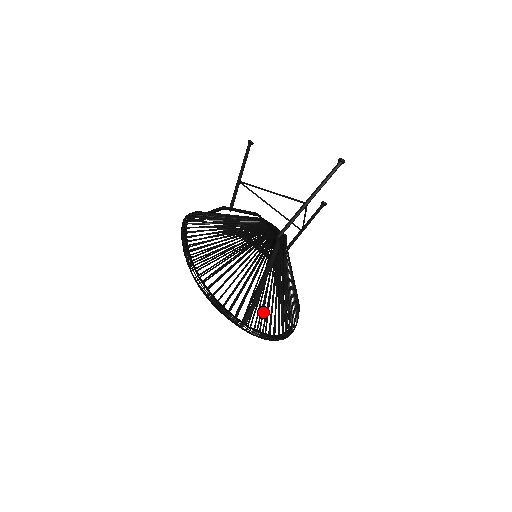
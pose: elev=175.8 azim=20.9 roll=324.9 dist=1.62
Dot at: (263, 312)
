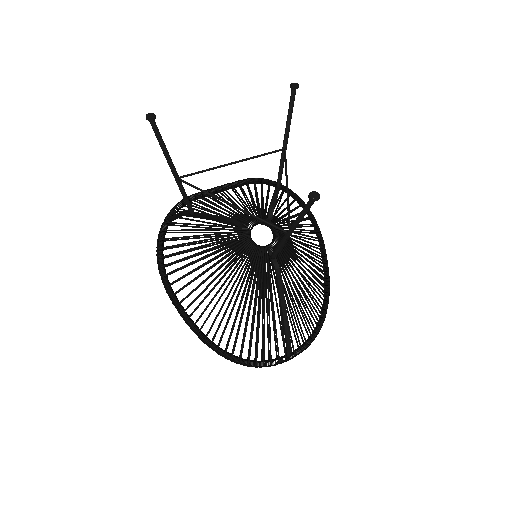
Dot at: (297, 326)
